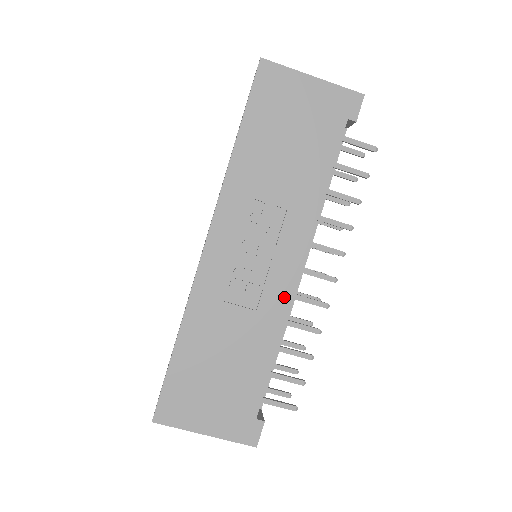
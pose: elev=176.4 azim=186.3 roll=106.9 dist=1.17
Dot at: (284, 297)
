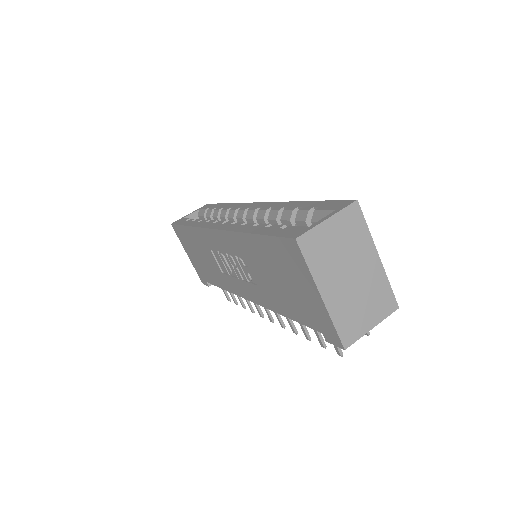
Dot at: (236, 290)
